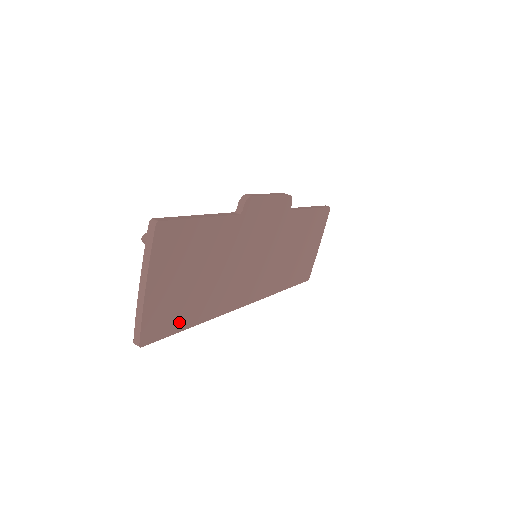
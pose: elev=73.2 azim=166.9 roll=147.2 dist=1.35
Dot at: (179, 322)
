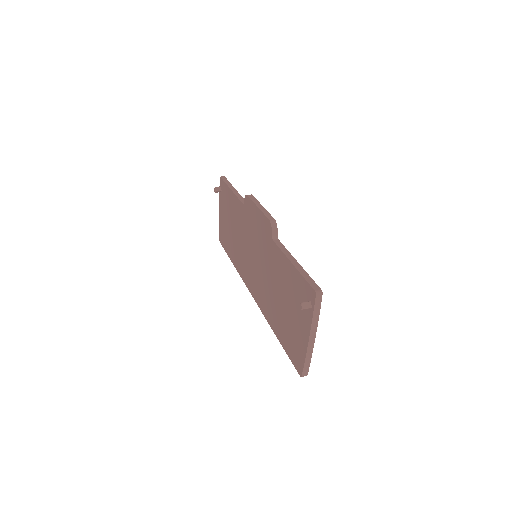
Dot at: occluded
